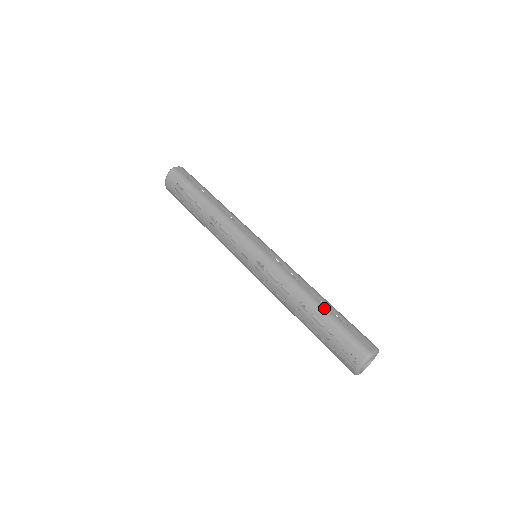
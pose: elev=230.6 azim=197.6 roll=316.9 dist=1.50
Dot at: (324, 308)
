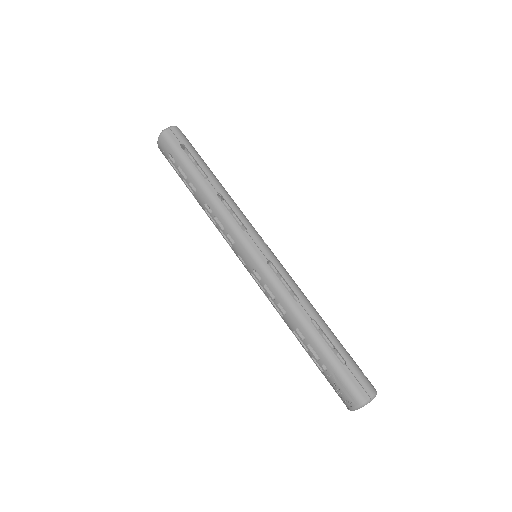
Dot at: (321, 341)
